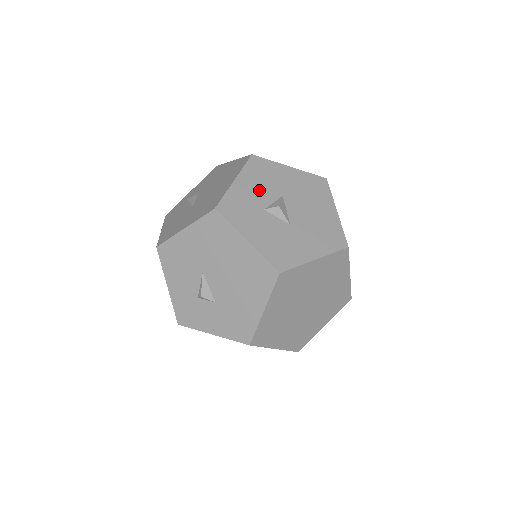
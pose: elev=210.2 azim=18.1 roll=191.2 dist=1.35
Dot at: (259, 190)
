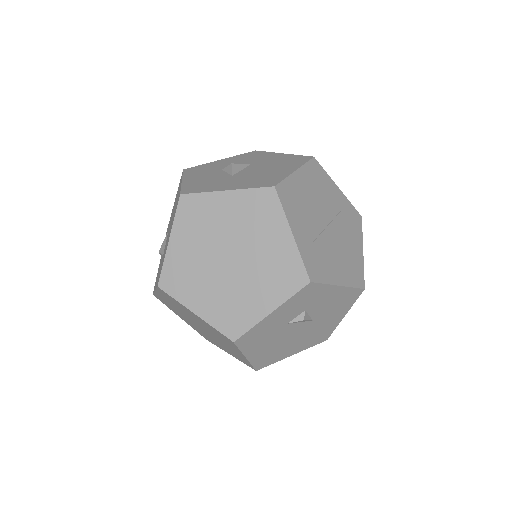
Dot at: occluded
